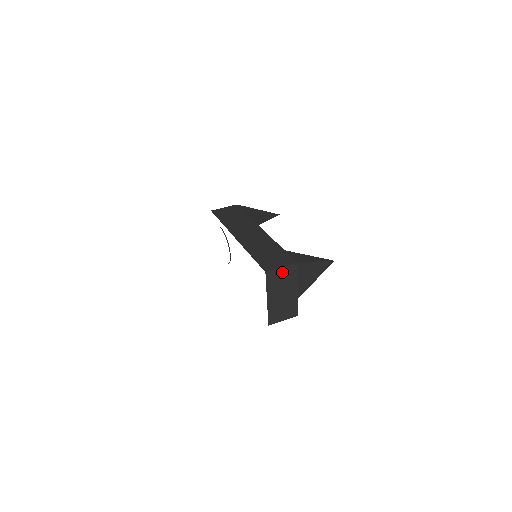
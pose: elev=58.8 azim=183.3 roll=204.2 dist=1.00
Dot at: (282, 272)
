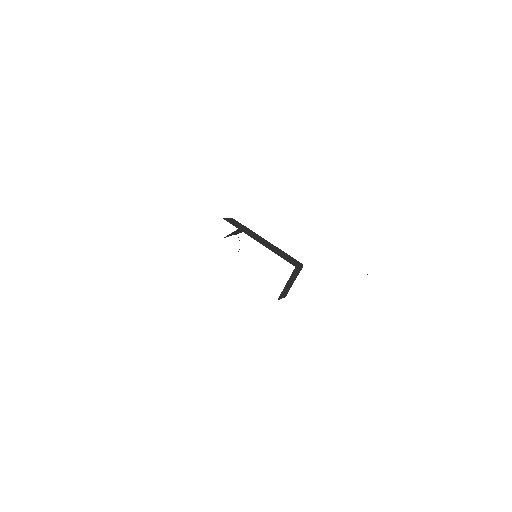
Dot at: (298, 268)
